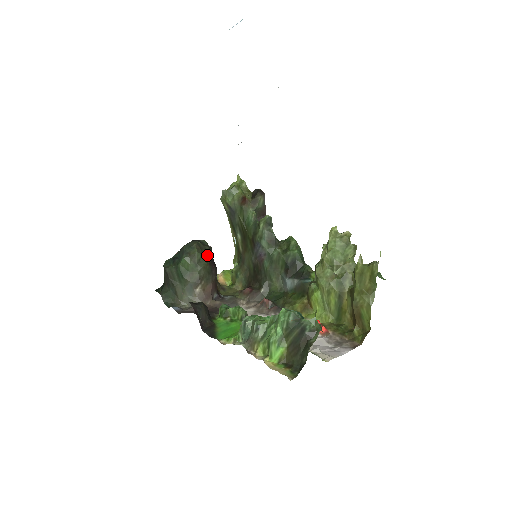
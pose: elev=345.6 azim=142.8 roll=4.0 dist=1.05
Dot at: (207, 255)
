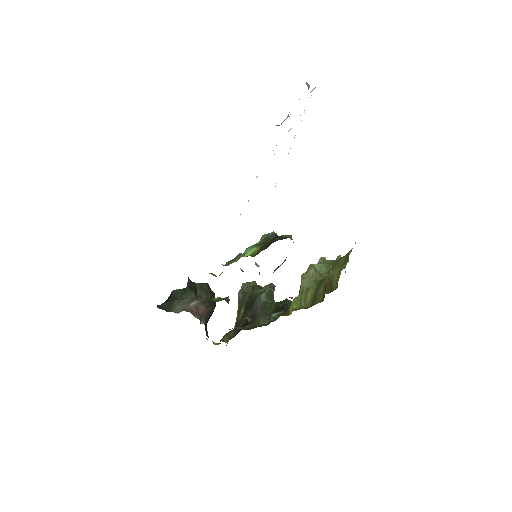
Dot at: (212, 293)
